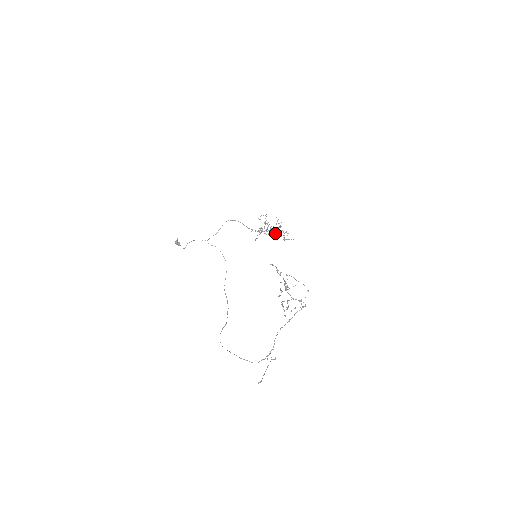
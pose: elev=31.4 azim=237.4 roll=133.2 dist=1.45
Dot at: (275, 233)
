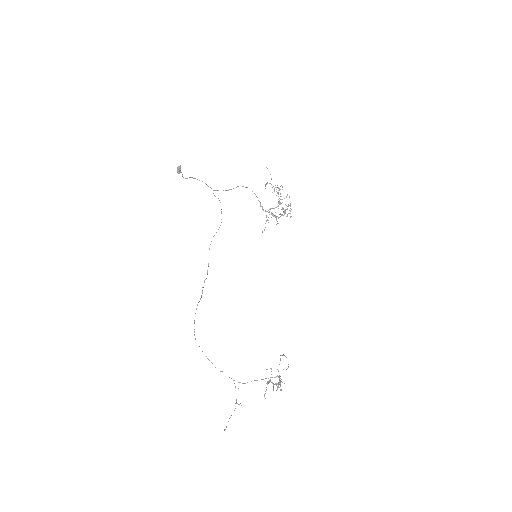
Dot at: (281, 214)
